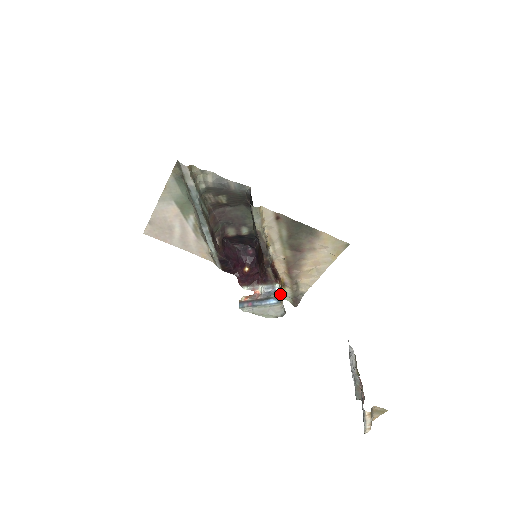
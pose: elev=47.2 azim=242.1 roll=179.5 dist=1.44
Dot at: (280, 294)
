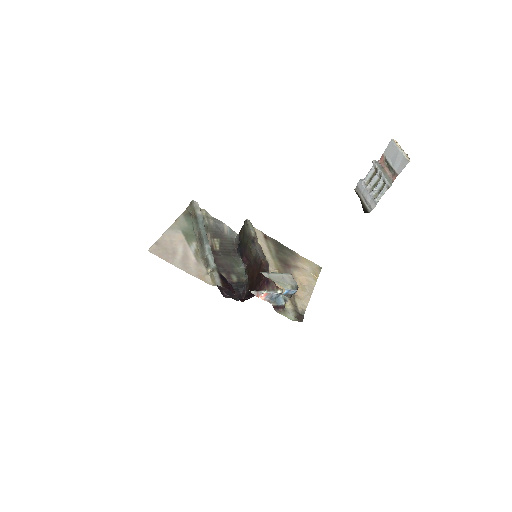
Dot at: occluded
